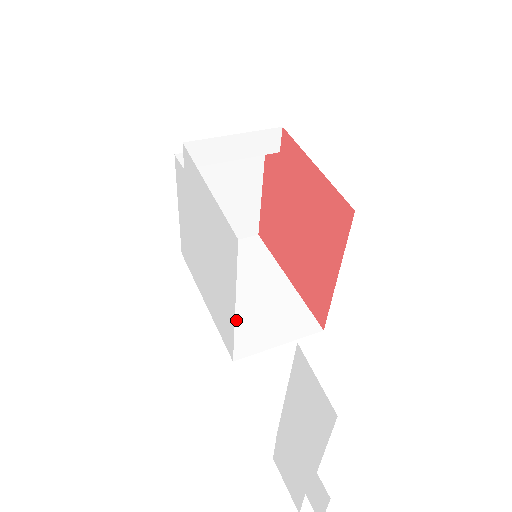
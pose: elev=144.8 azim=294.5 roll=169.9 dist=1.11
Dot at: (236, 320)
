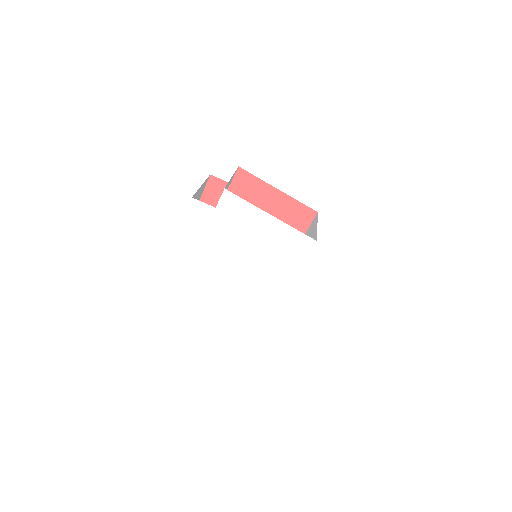
Dot at: occluded
